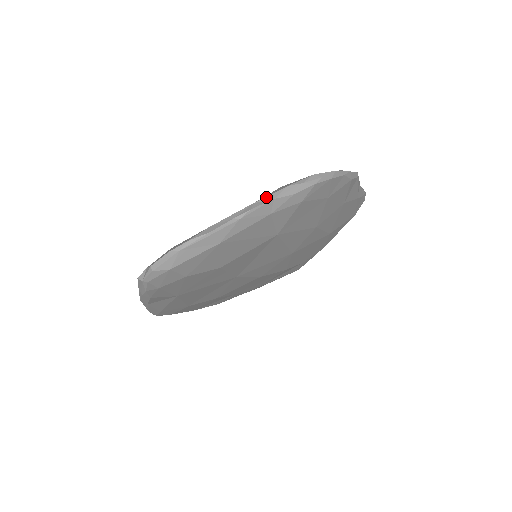
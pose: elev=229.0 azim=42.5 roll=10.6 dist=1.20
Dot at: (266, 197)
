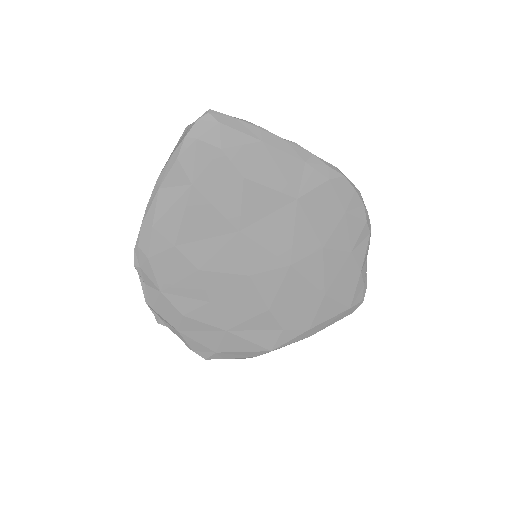
Dot at: (307, 152)
